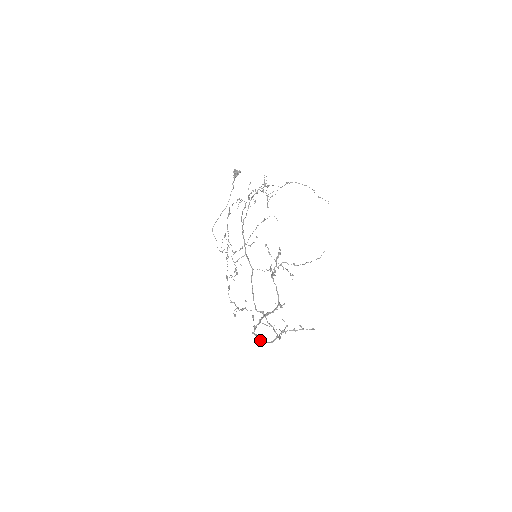
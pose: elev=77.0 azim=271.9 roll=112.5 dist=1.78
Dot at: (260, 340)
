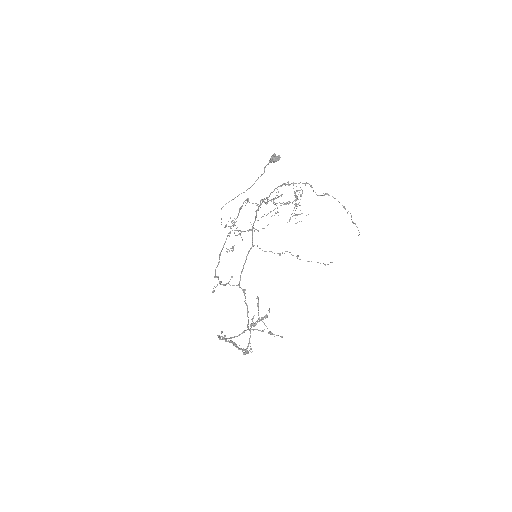
Dot at: occluded
